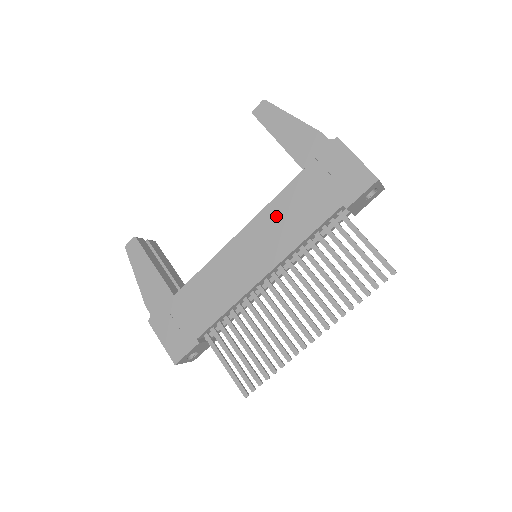
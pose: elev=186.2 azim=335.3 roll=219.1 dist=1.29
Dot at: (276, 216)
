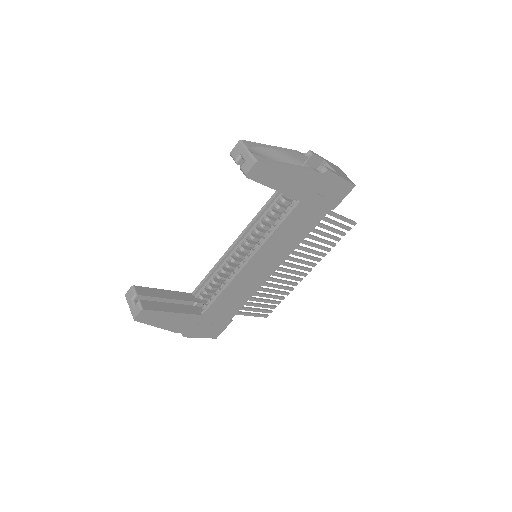
Dot at: (281, 237)
